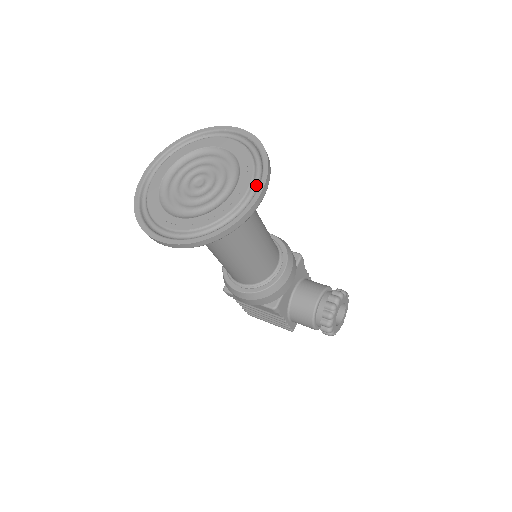
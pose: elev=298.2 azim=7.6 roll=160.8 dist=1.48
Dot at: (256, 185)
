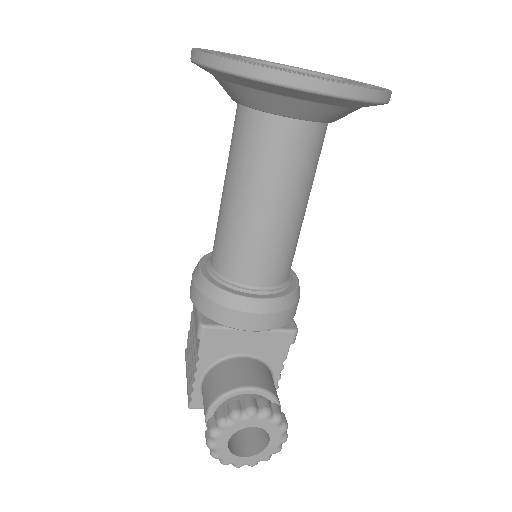
Dot at: occluded
